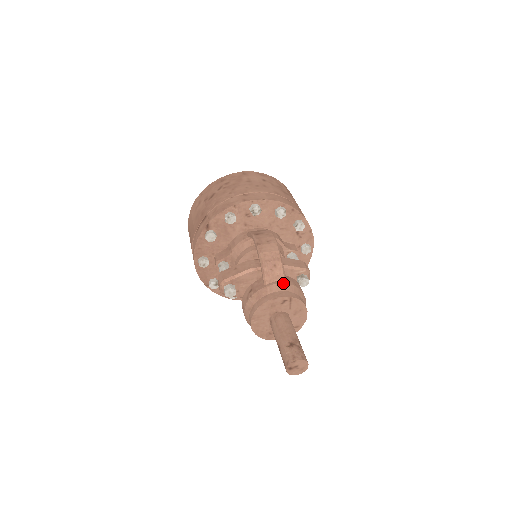
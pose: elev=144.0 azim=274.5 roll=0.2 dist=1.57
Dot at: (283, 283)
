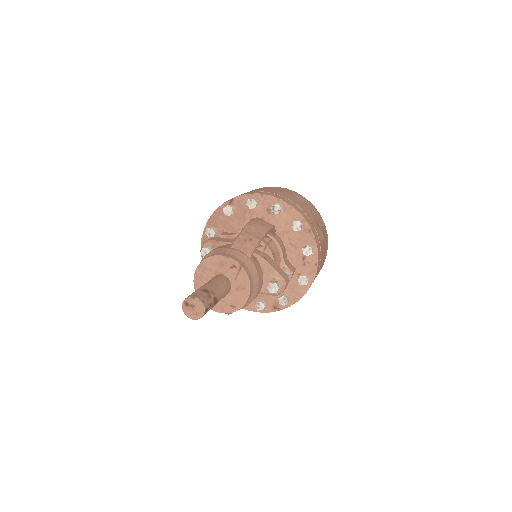
Dot at: (245, 255)
